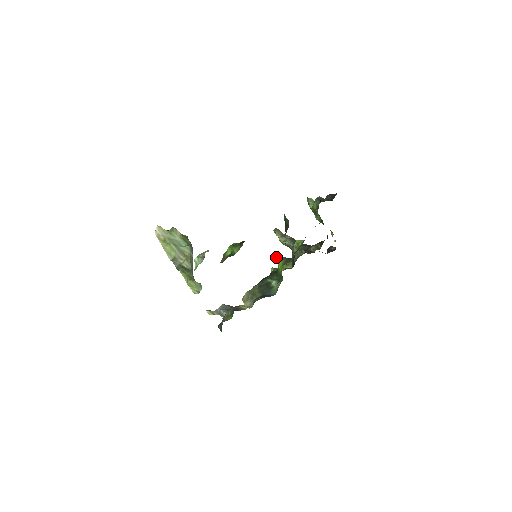
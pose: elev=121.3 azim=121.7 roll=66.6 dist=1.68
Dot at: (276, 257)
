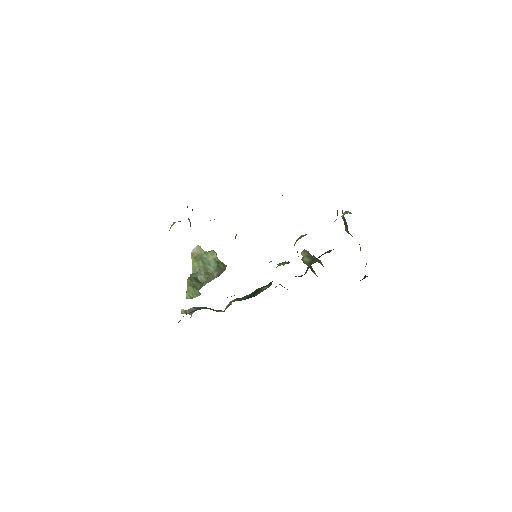
Dot at: occluded
